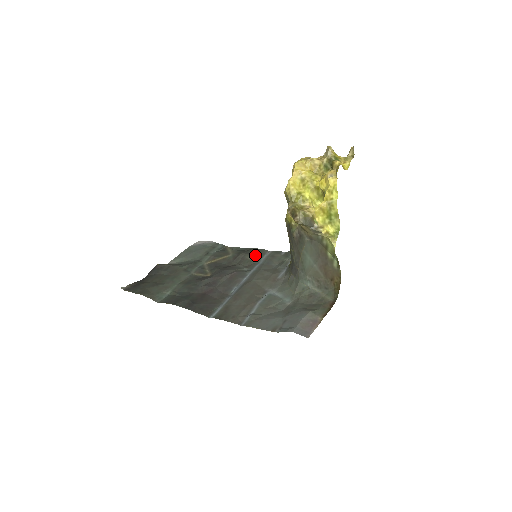
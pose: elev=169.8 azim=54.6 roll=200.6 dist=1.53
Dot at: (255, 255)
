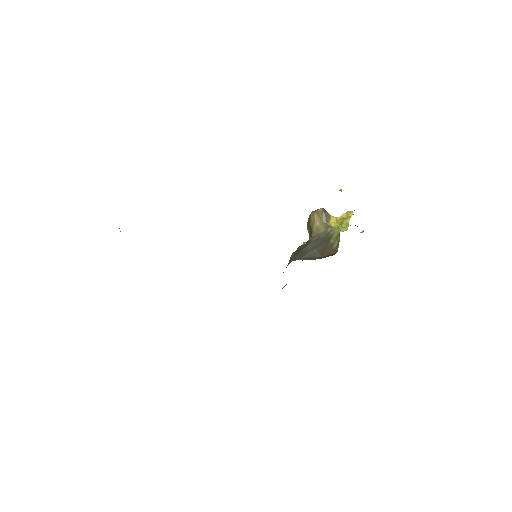
Dot at: occluded
